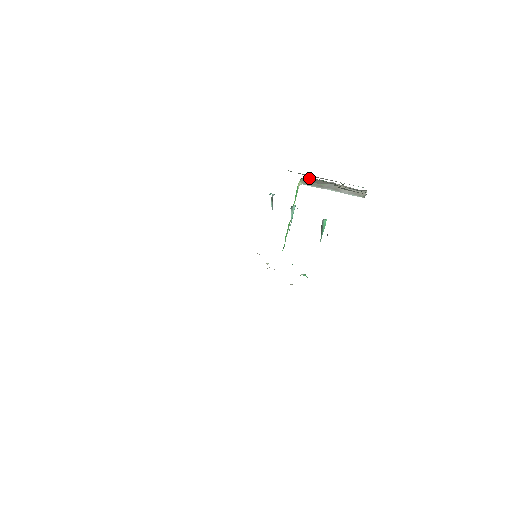
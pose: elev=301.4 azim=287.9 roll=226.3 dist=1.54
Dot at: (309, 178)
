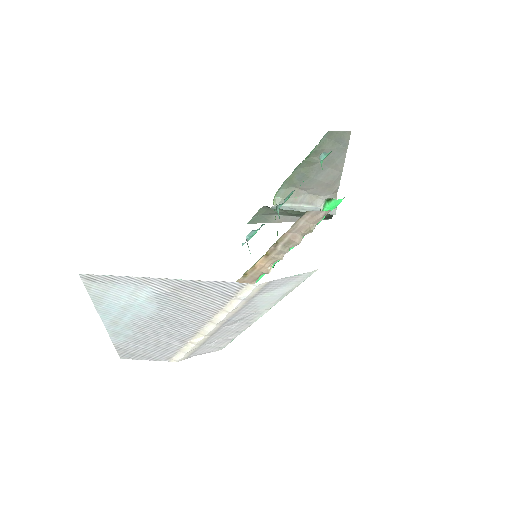
Dot at: (282, 190)
